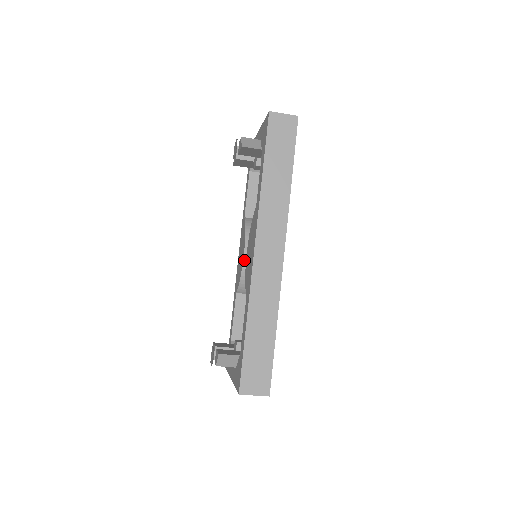
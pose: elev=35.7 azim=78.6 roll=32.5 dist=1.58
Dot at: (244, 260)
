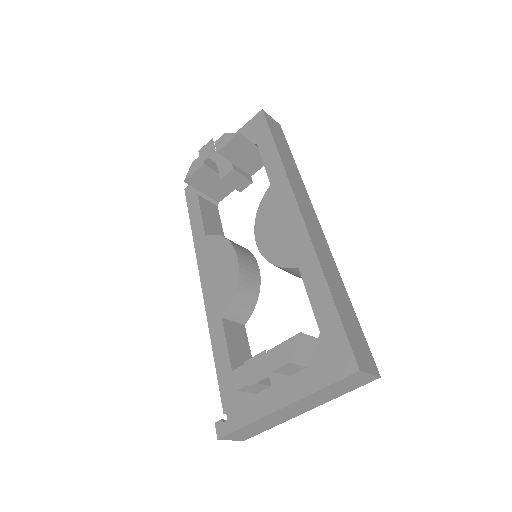
Dot at: (239, 264)
